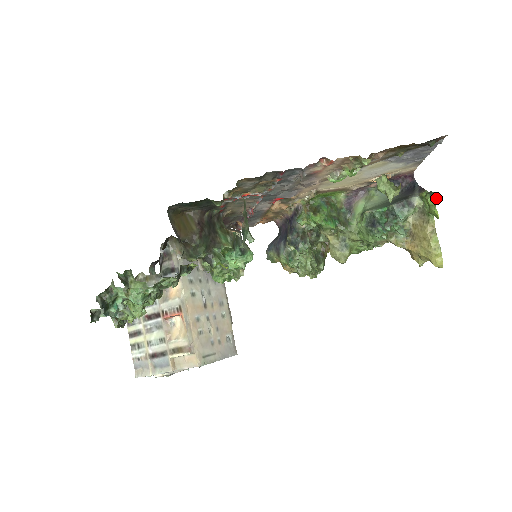
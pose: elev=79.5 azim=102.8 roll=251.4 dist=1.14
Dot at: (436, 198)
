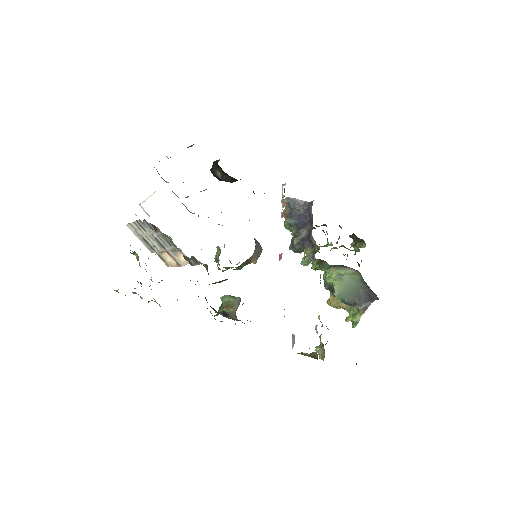
Dot at: (352, 327)
